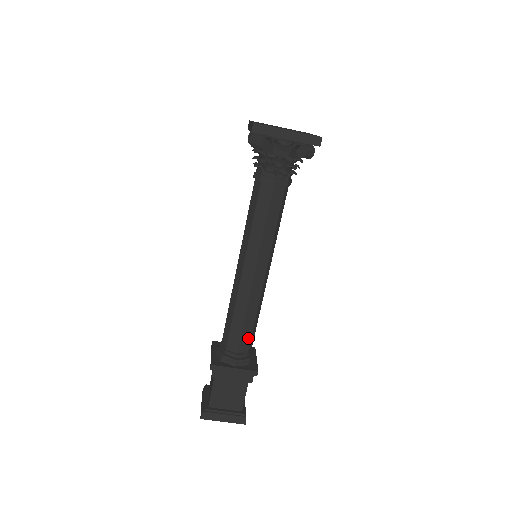
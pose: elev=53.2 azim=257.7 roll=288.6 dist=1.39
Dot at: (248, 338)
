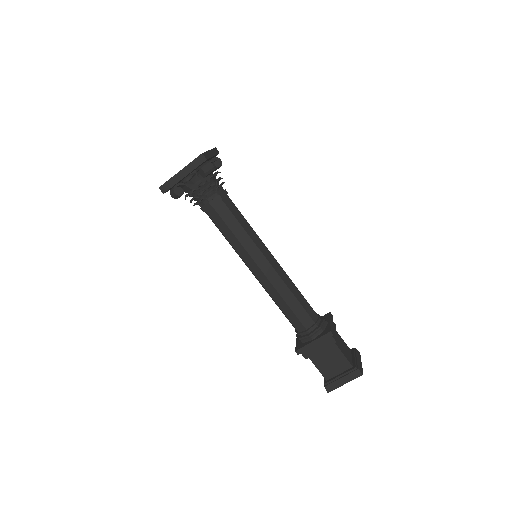
Dot at: (304, 313)
